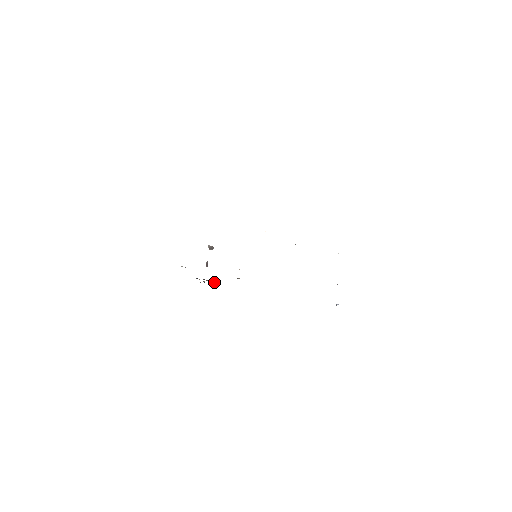
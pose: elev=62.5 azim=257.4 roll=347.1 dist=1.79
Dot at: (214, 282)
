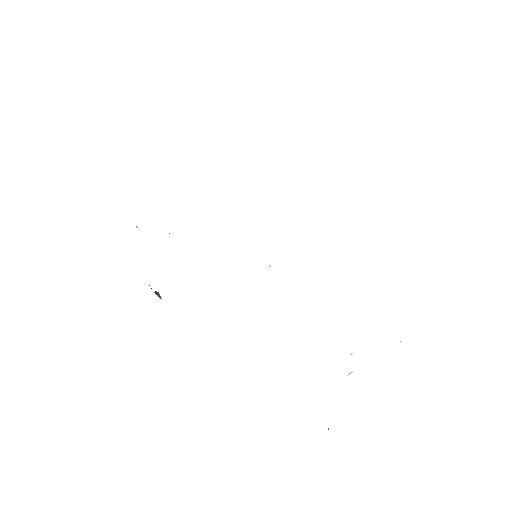
Dot at: occluded
